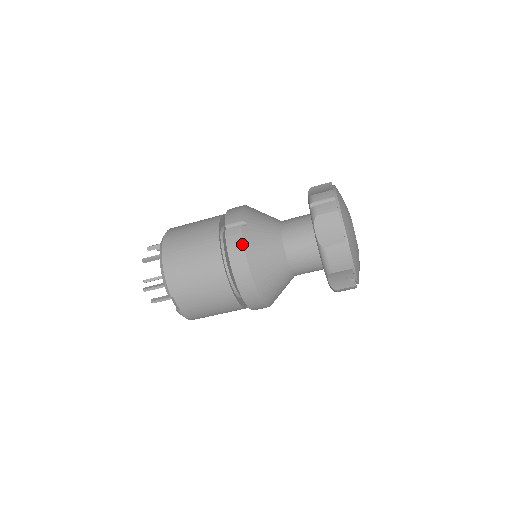
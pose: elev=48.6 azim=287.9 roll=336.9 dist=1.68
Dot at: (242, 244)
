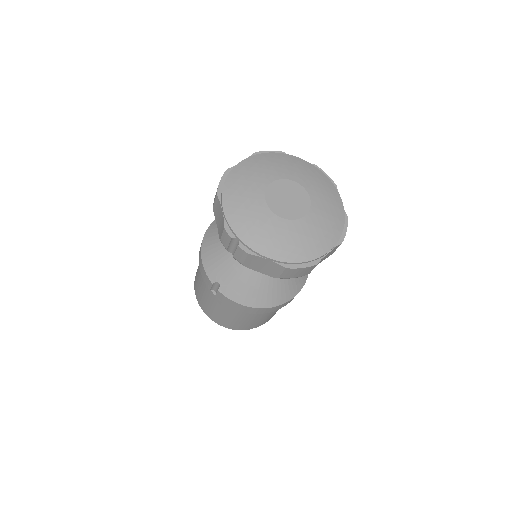
Dot at: (234, 303)
